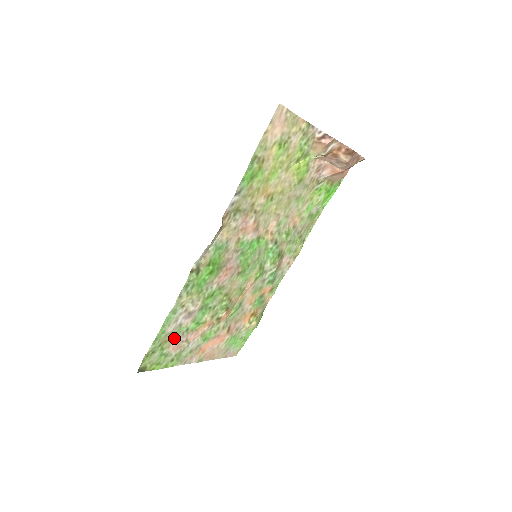
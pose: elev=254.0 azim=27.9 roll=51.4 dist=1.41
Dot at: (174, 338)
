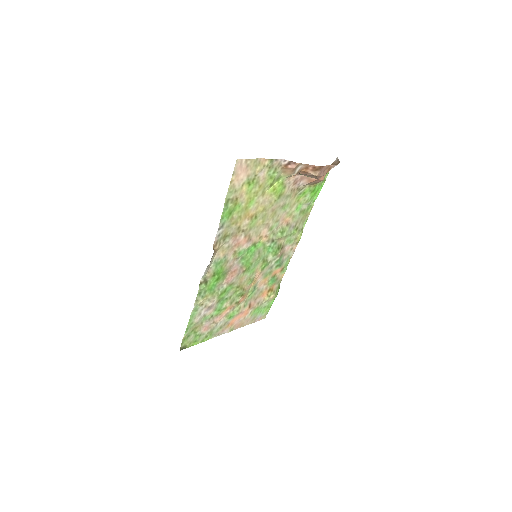
Dot at: (203, 324)
